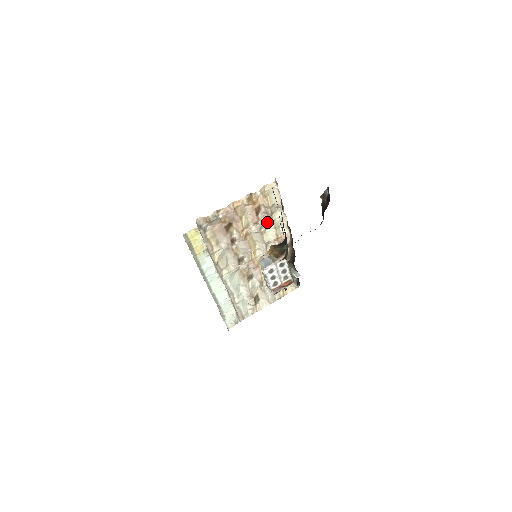
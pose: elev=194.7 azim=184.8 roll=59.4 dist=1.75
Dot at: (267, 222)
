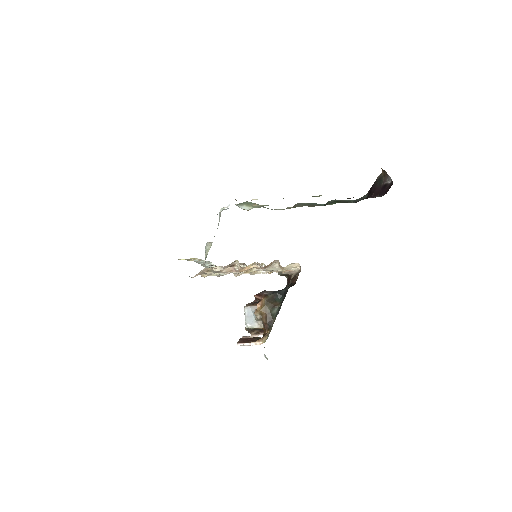
Dot at: (276, 265)
